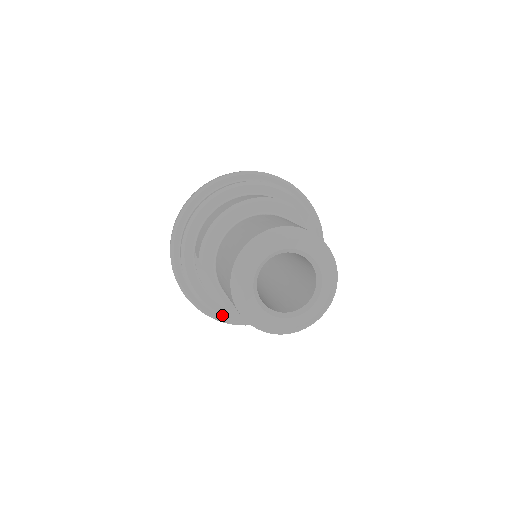
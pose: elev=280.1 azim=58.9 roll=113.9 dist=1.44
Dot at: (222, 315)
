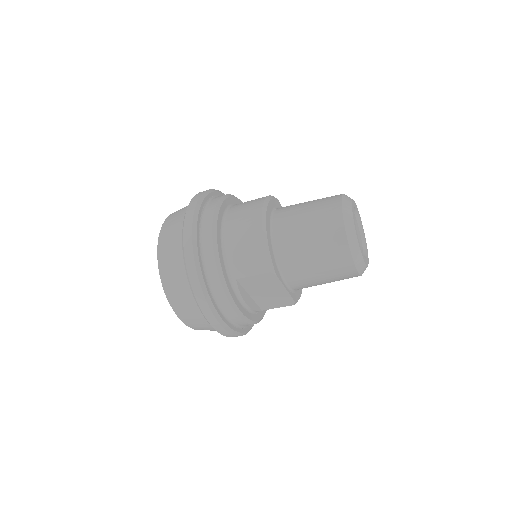
Dot at: (257, 322)
